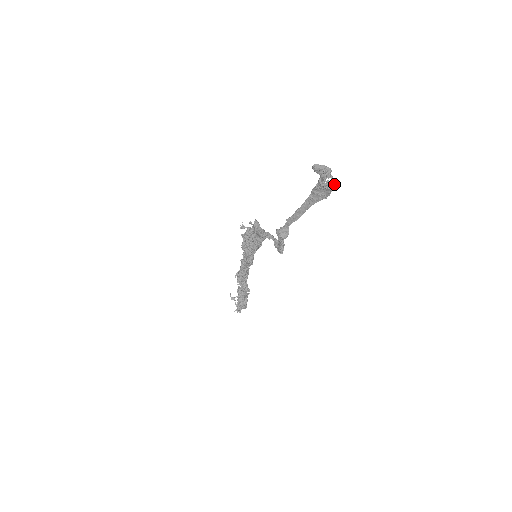
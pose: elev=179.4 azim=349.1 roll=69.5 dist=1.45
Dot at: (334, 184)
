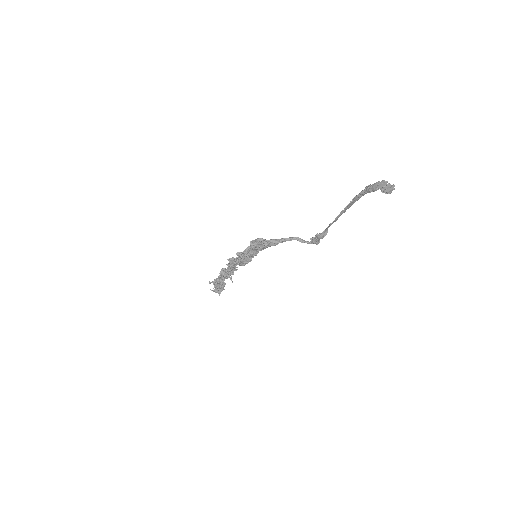
Dot at: occluded
